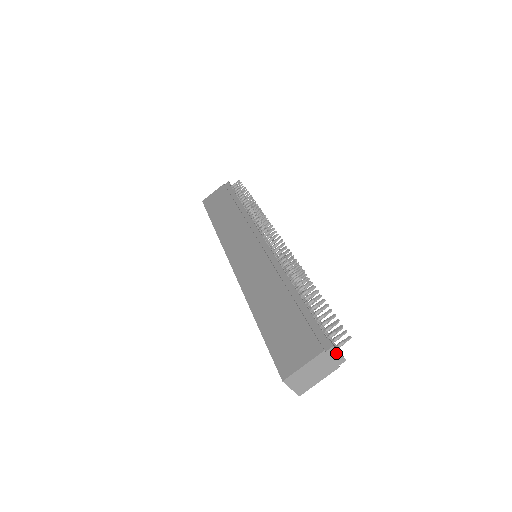
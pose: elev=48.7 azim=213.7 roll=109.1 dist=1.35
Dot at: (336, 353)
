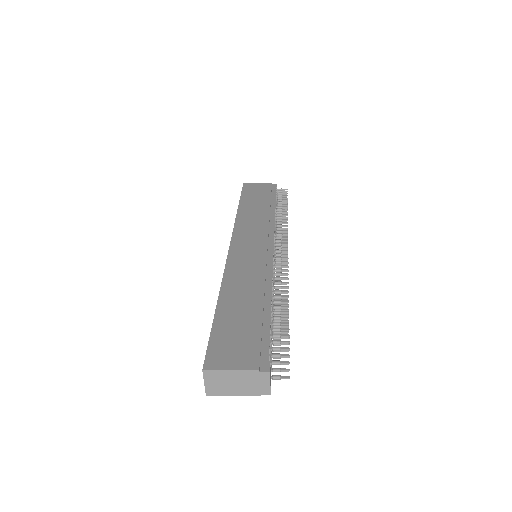
Dot at: (267, 381)
